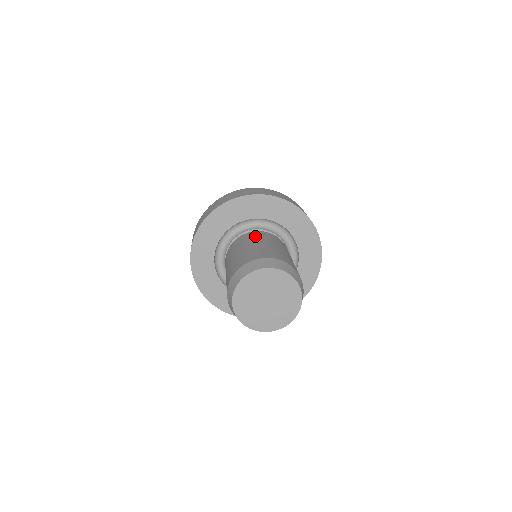
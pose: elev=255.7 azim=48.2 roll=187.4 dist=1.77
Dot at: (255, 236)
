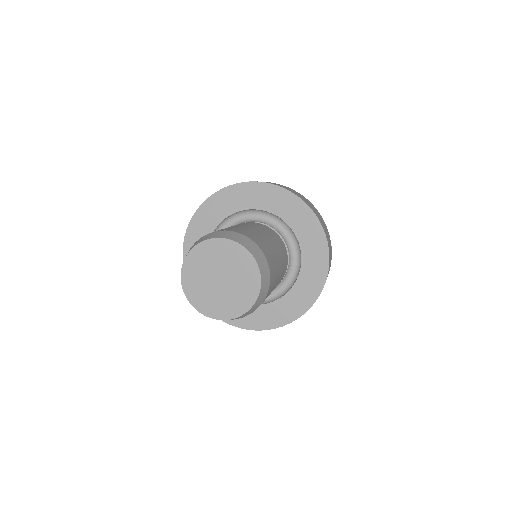
Dot at: (243, 223)
